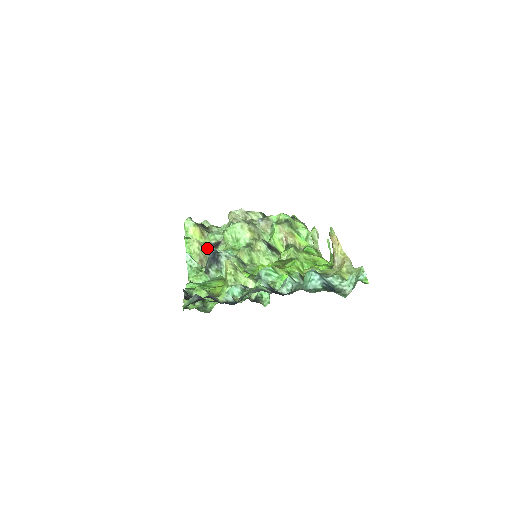
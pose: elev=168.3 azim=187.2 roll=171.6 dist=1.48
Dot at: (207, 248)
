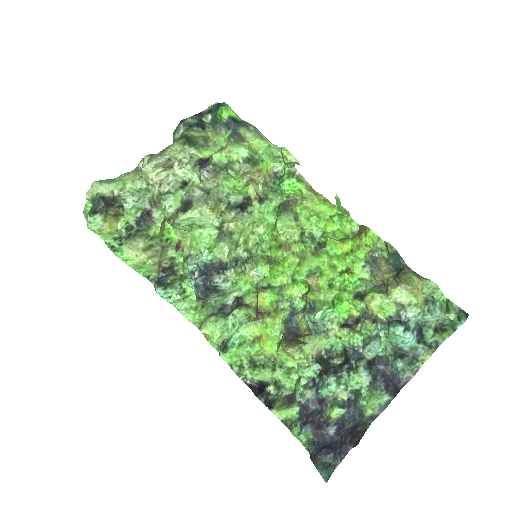
Dot at: (147, 238)
